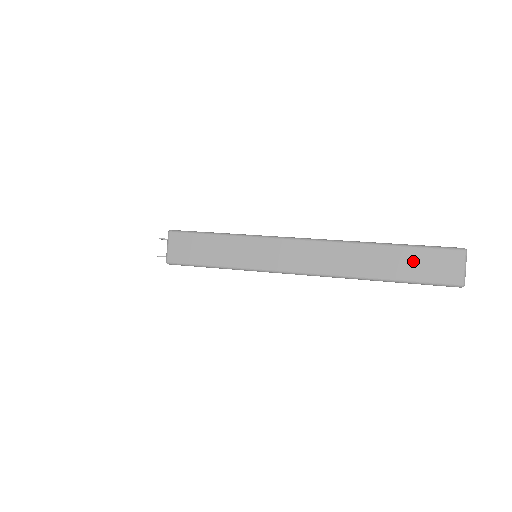
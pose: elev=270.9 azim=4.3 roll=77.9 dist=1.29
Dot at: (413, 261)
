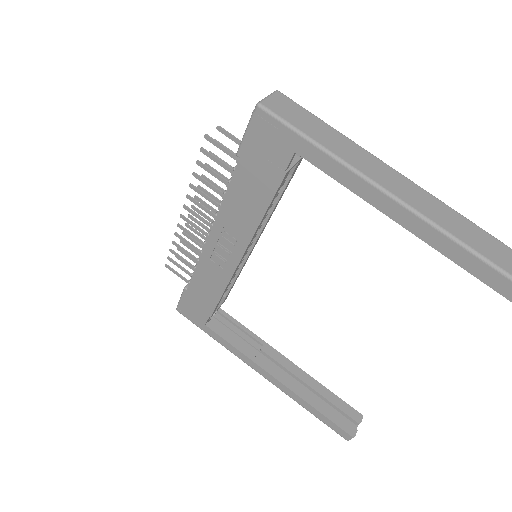
Dot at: out of frame
